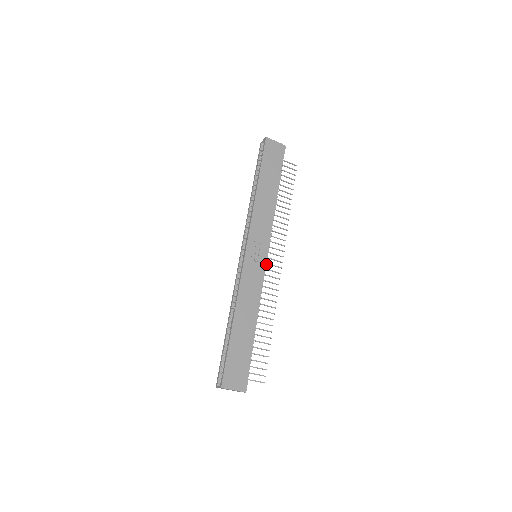
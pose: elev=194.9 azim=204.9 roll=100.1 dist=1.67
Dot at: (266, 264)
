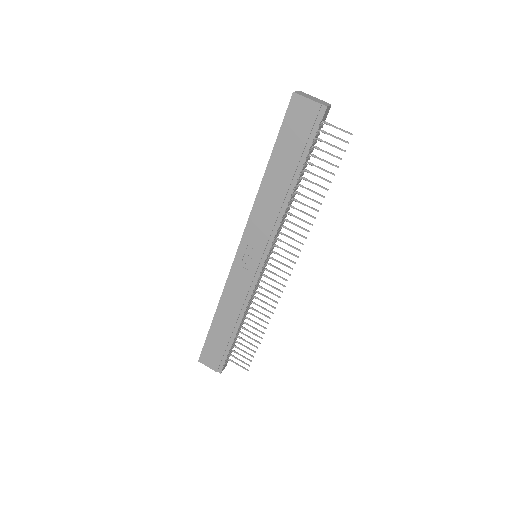
Dot at: (260, 271)
